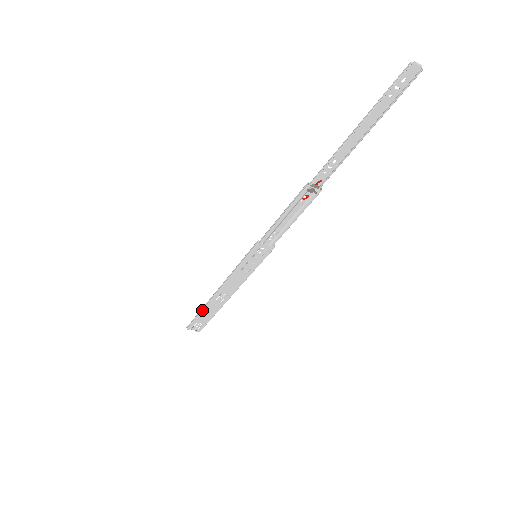
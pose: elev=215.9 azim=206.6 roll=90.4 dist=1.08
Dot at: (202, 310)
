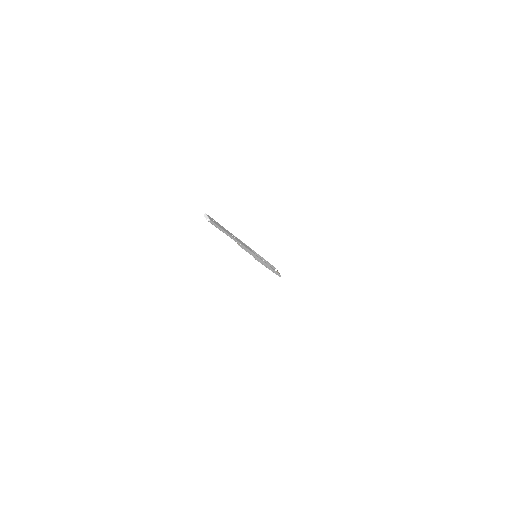
Dot at: occluded
